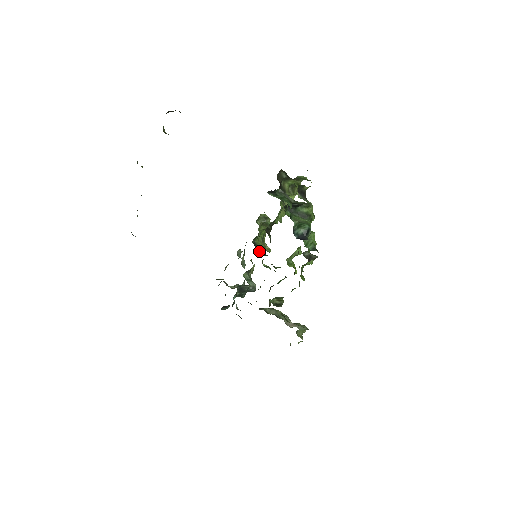
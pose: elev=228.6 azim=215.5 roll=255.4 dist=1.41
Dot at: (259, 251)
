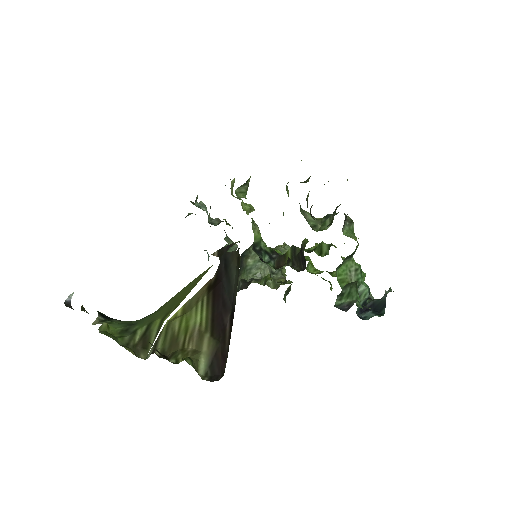
Dot at: (264, 258)
